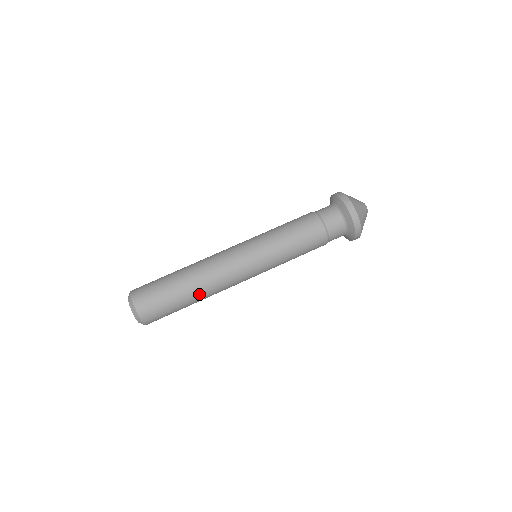
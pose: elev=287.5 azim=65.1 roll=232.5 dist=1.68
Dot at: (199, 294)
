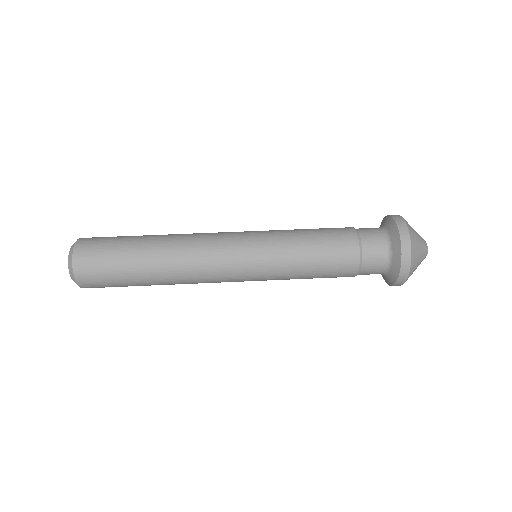
Dot at: (162, 278)
